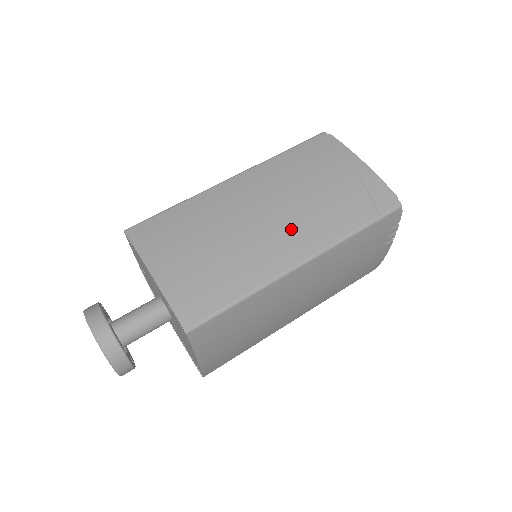
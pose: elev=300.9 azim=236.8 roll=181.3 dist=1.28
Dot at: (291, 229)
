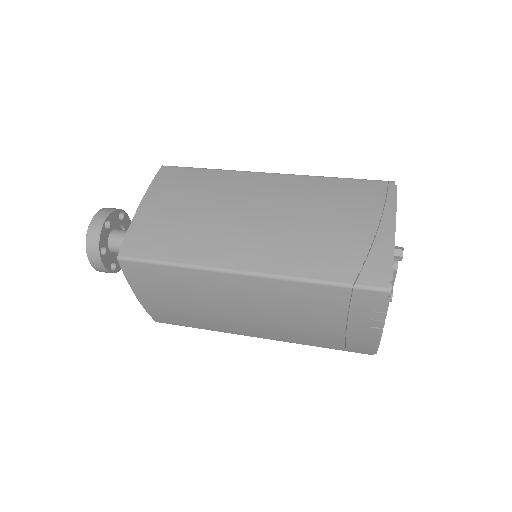
Dot at: (264, 240)
